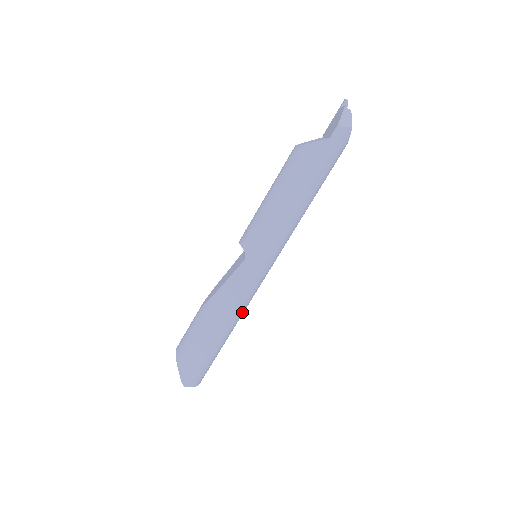
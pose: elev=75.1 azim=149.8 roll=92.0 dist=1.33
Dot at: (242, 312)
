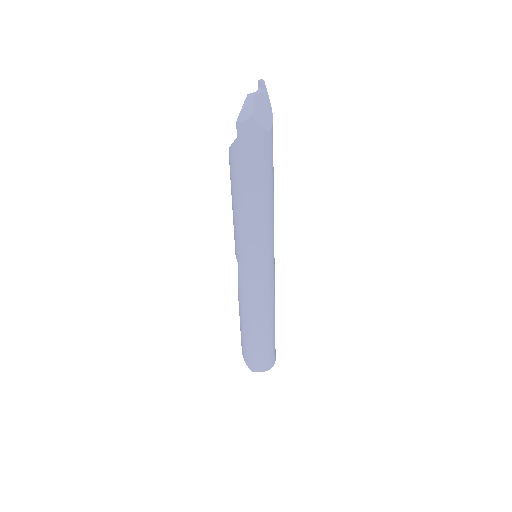
Dot at: (265, 307)
